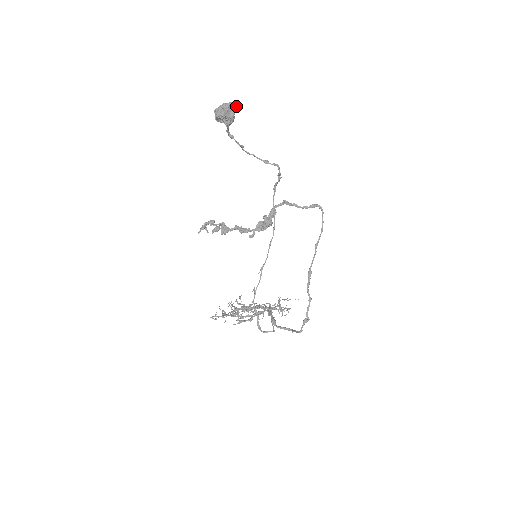
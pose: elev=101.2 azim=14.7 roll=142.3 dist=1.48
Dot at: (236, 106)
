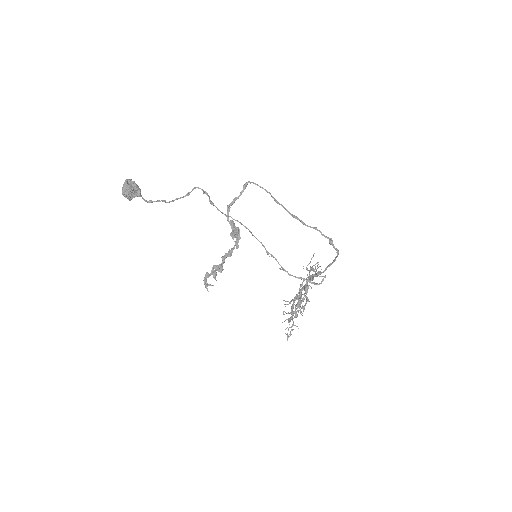
Dot at: (131, 180)
